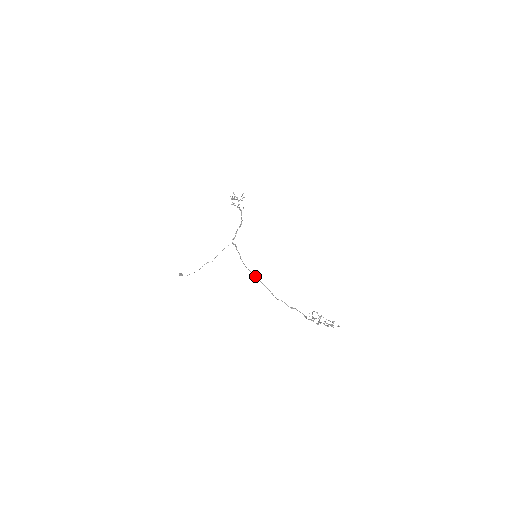
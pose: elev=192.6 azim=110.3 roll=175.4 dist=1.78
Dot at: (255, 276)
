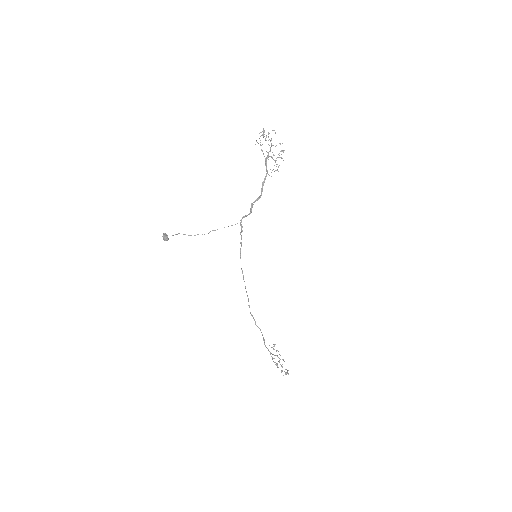
Dot at: (244, 281)
